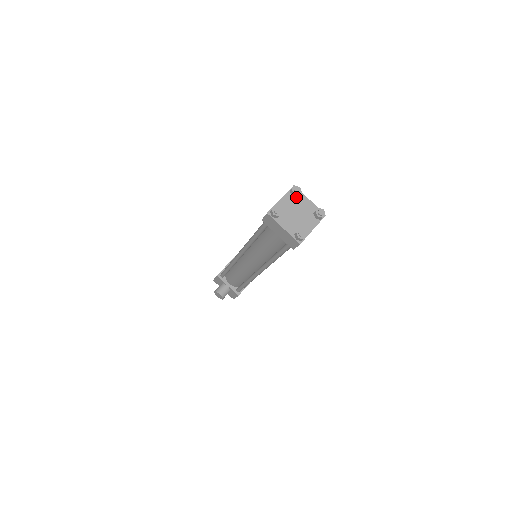
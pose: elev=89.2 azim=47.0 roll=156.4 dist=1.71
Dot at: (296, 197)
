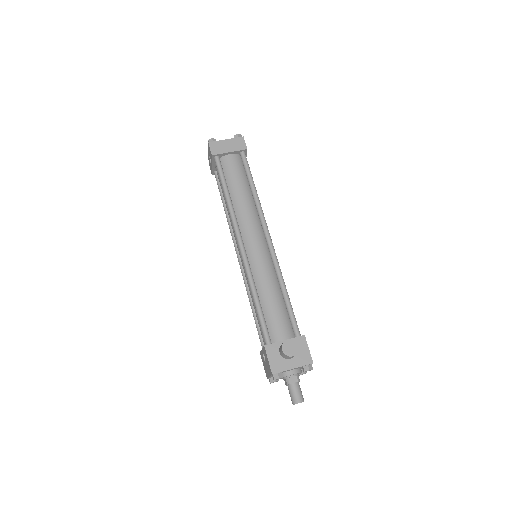
Dot at: occluded
